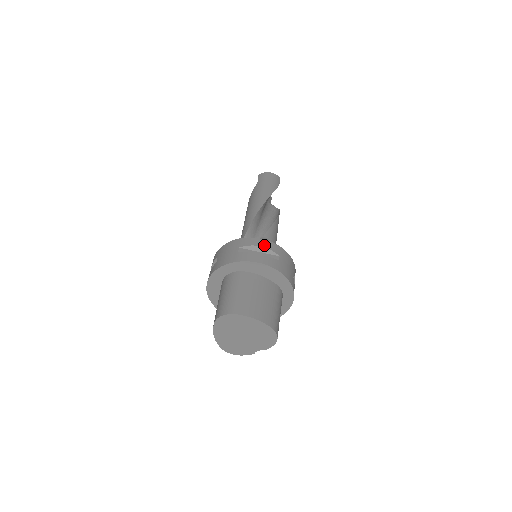
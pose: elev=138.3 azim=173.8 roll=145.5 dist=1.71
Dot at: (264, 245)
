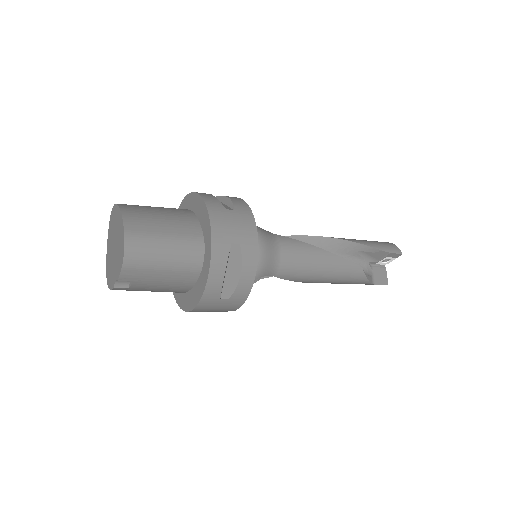
Dot at: (233, 198)
